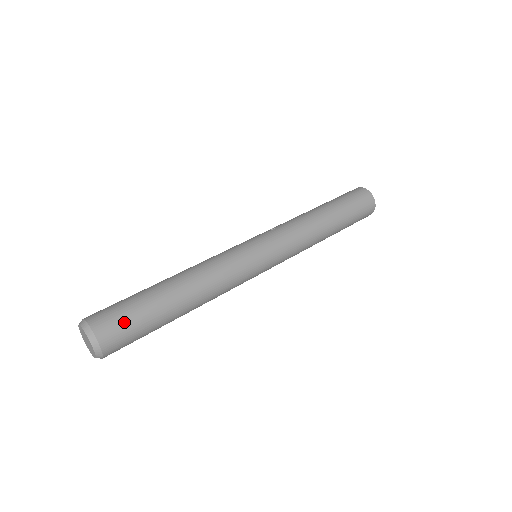
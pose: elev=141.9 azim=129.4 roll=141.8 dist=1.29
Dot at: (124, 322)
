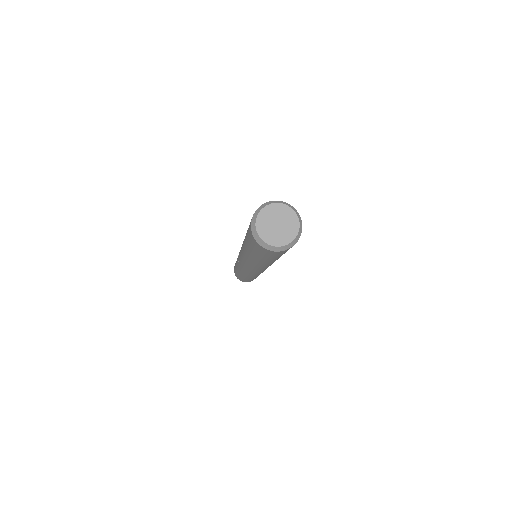
Dot at: occluded
